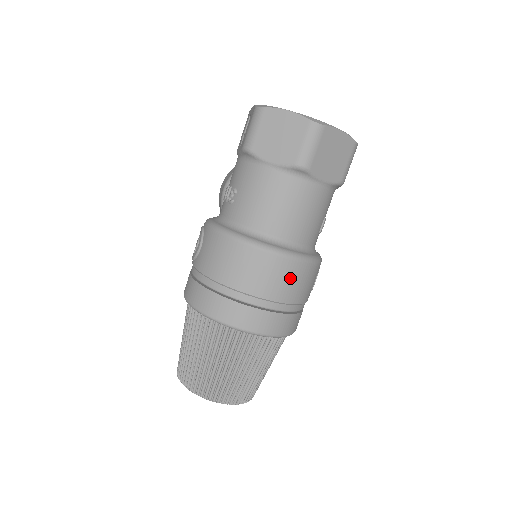
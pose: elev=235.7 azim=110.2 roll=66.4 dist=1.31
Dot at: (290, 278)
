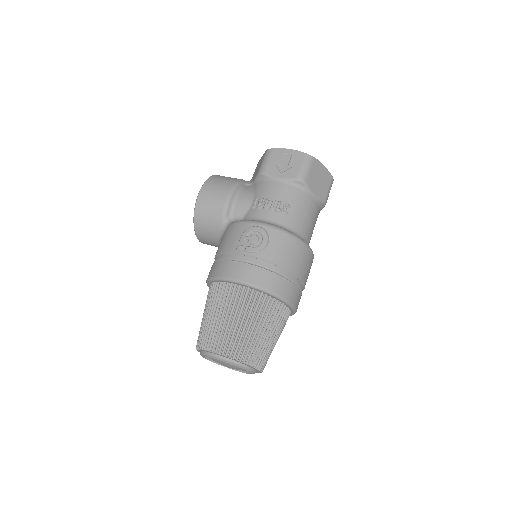
Dot at: occluded
